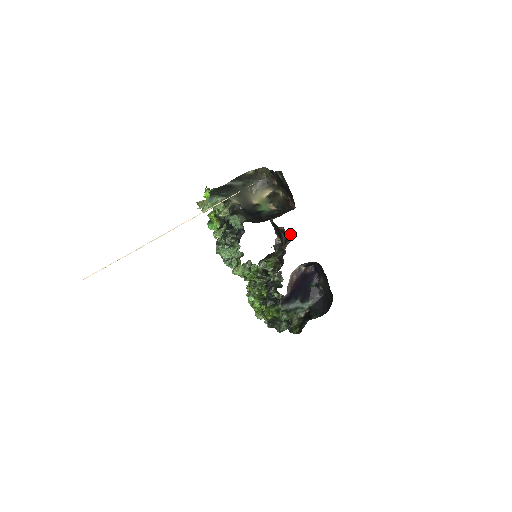
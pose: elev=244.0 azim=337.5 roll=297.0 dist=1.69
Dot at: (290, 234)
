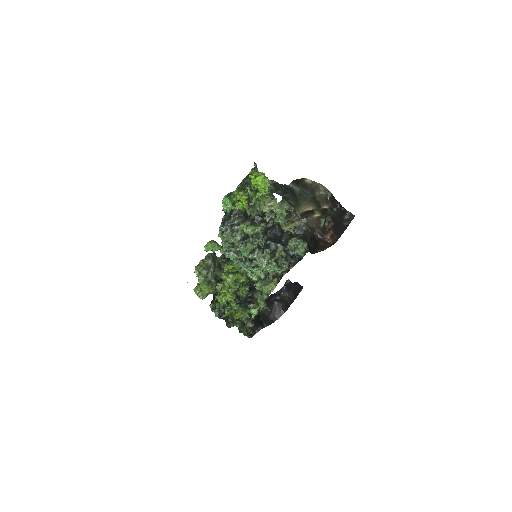
Dot at: occluded
